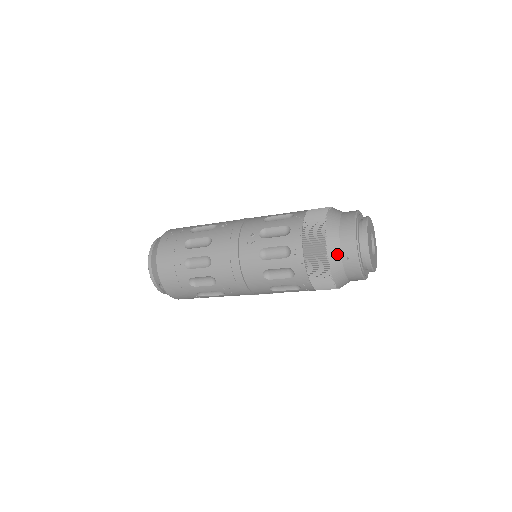
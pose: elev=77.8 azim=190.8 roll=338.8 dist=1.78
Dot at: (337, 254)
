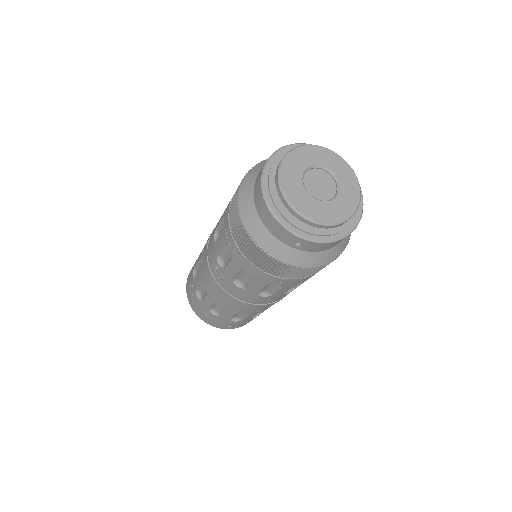
Dot at: occluded
